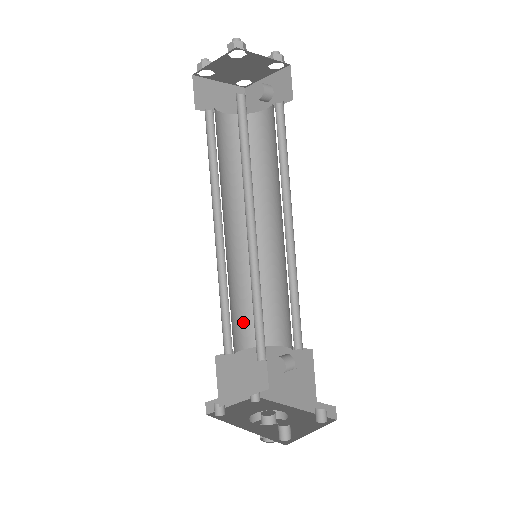
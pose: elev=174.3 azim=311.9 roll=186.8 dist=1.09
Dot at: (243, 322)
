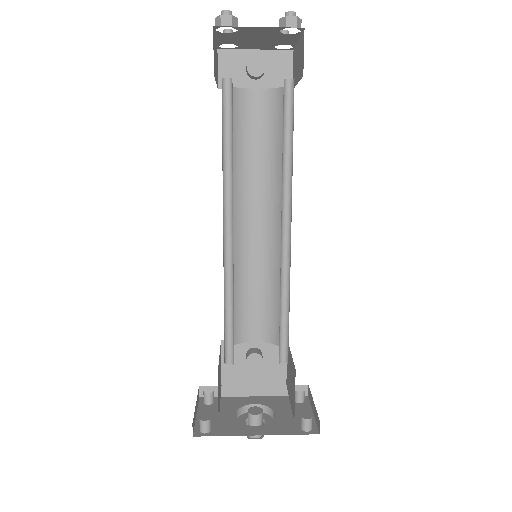
Dot at: occluded
